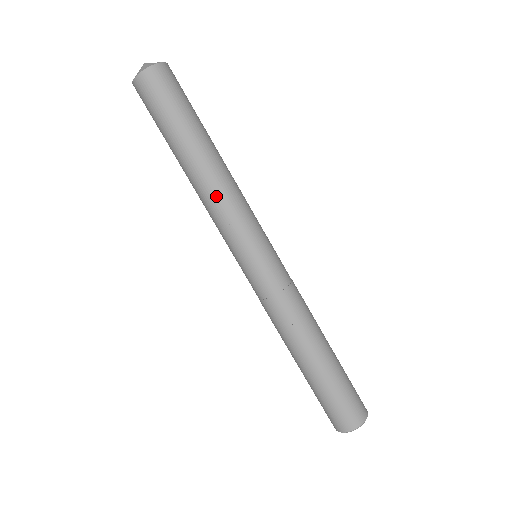
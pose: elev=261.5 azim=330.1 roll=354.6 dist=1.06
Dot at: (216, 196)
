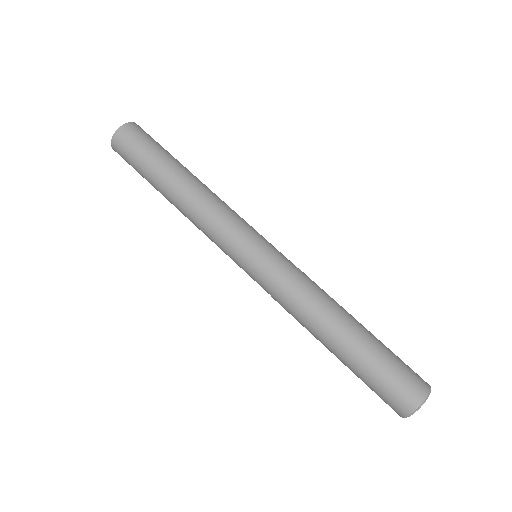
Dot at: (200, 209)
